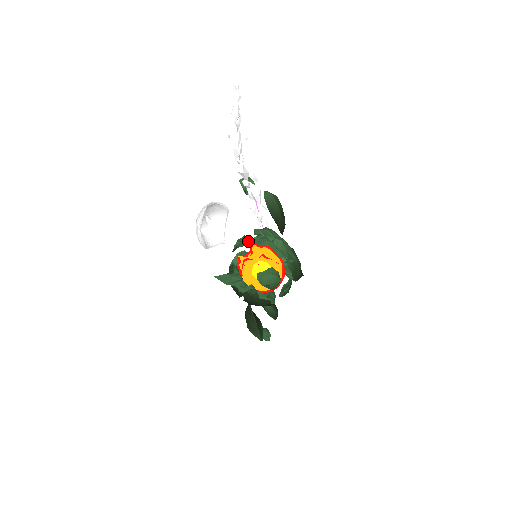
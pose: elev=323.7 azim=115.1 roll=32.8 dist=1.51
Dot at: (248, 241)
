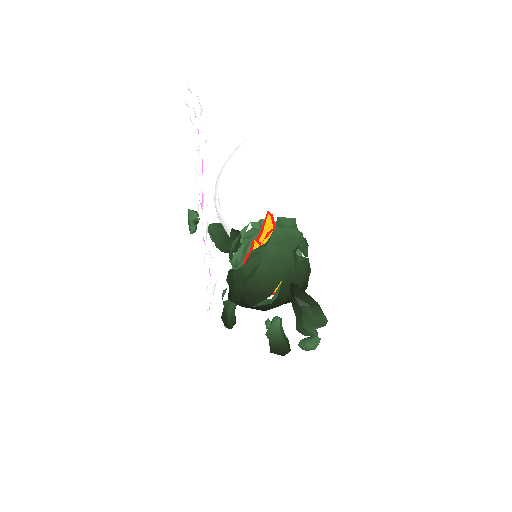
Dot at: occluded
